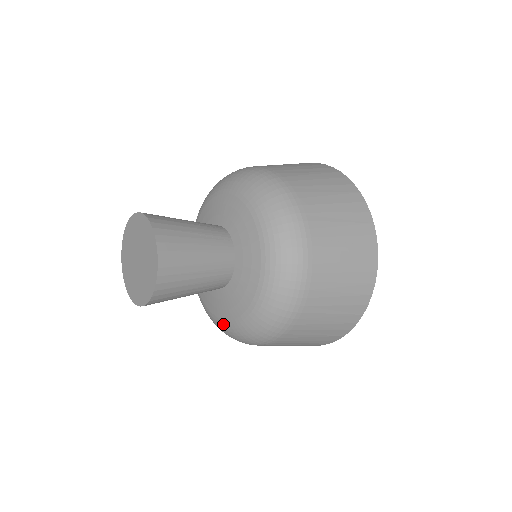
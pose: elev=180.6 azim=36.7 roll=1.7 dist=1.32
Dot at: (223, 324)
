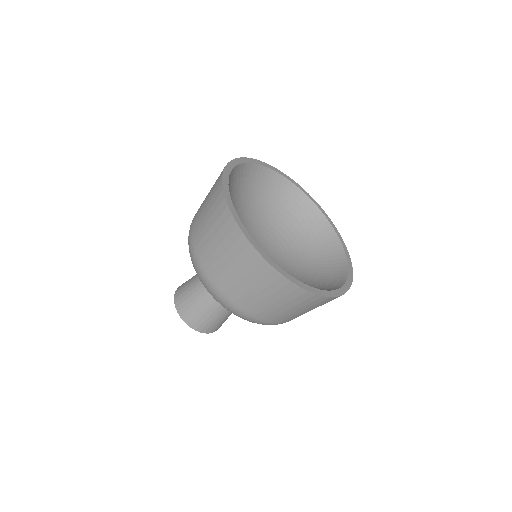
Dot at: occluded
